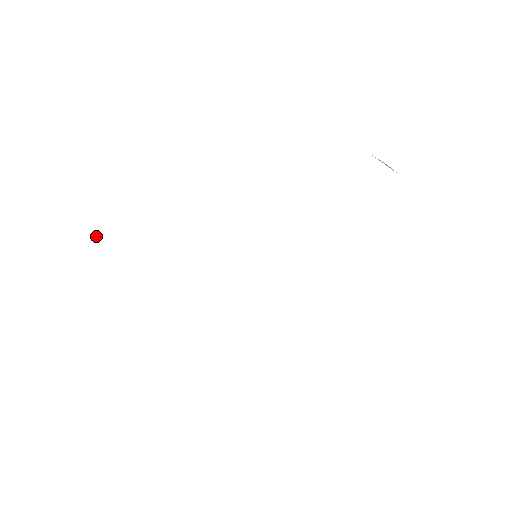
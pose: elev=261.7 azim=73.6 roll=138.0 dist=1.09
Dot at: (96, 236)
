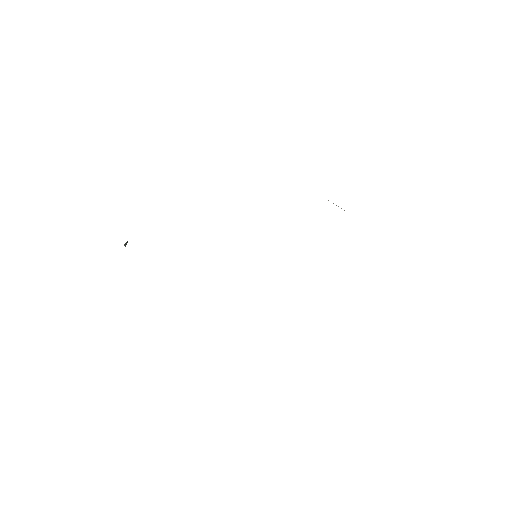
Dot at: (126, 243)
